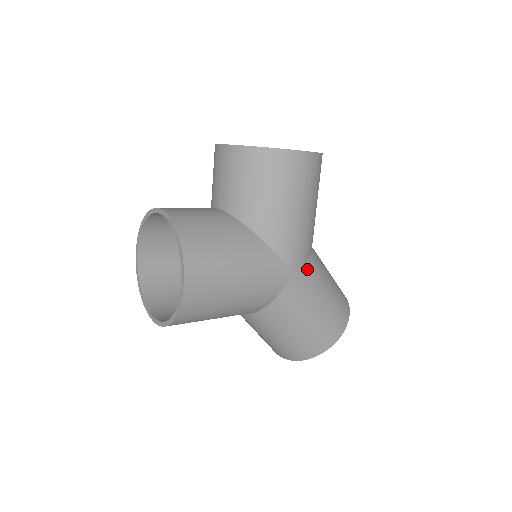
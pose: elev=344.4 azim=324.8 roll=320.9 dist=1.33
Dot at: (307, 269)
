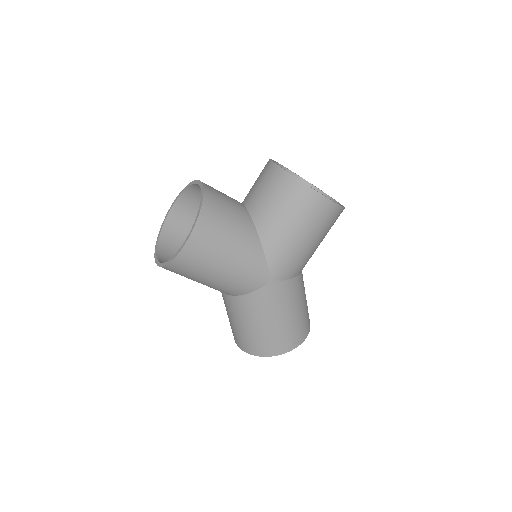
Dot at: (285, 286)
